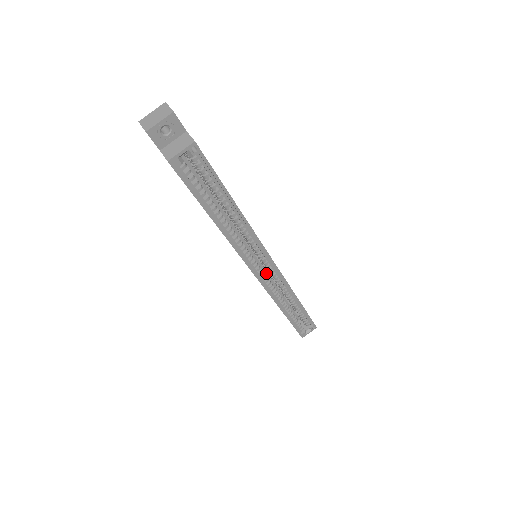
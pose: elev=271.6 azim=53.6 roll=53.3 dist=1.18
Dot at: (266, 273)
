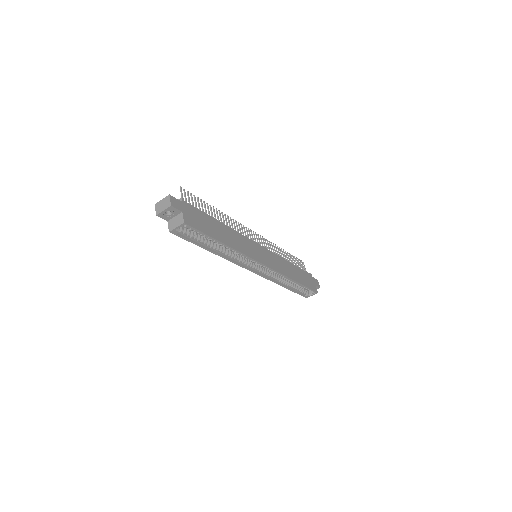
Dot at: occluded
